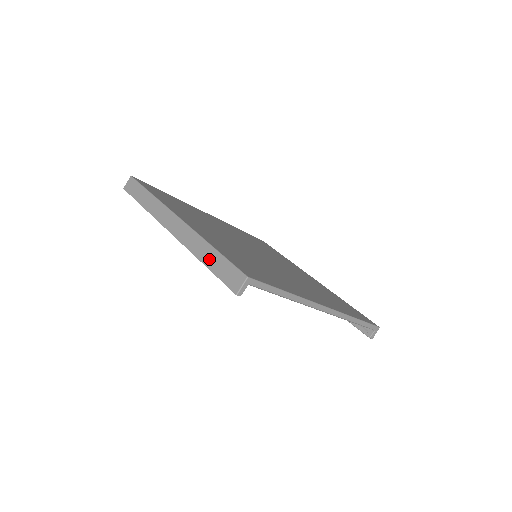
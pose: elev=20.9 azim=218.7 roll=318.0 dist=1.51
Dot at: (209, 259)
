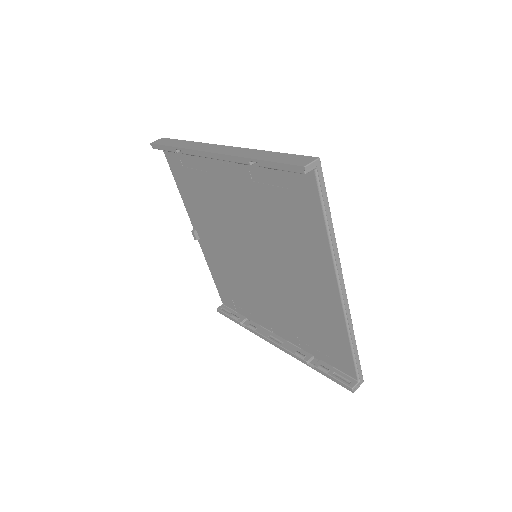
Dot at: (266, 156)
